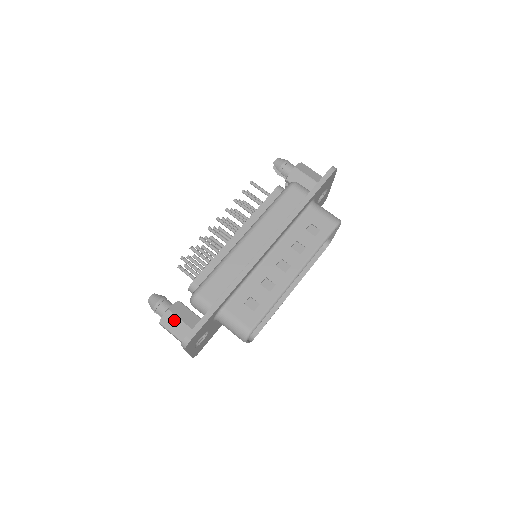
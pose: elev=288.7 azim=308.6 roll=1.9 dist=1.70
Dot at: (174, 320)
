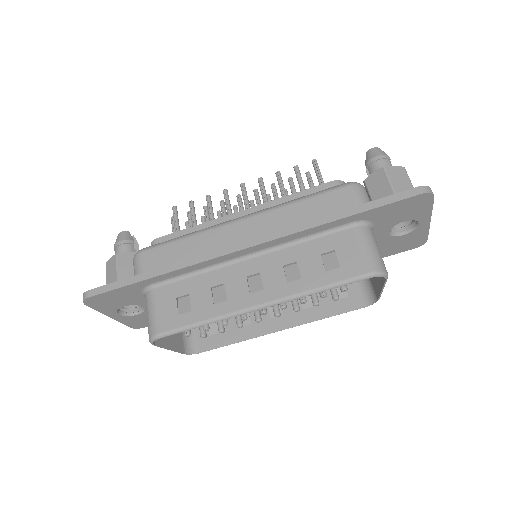
Dot at: (114, 269)
